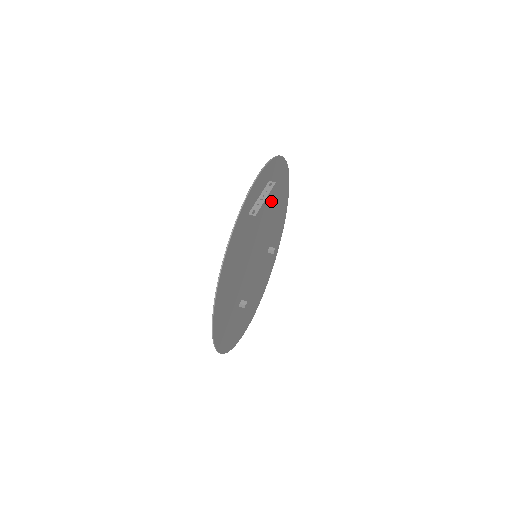
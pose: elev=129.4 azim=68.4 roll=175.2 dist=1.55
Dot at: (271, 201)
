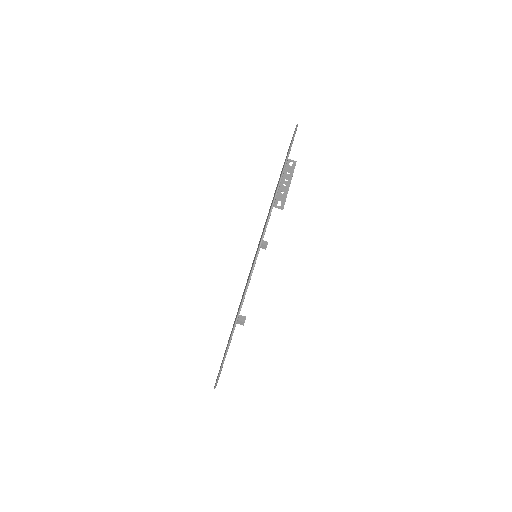
Dot at: occluded
